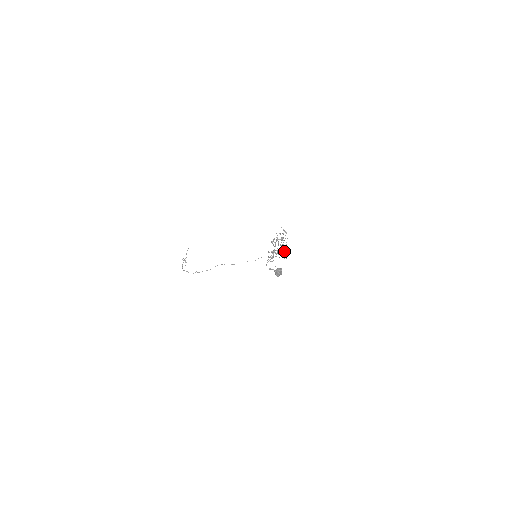
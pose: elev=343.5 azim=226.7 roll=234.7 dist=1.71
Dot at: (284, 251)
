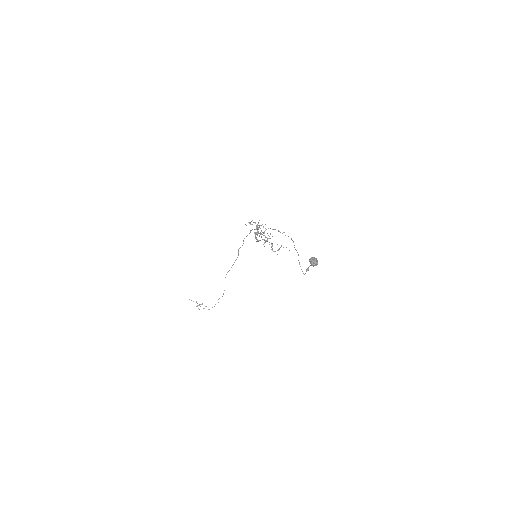
Dot at: occluded
